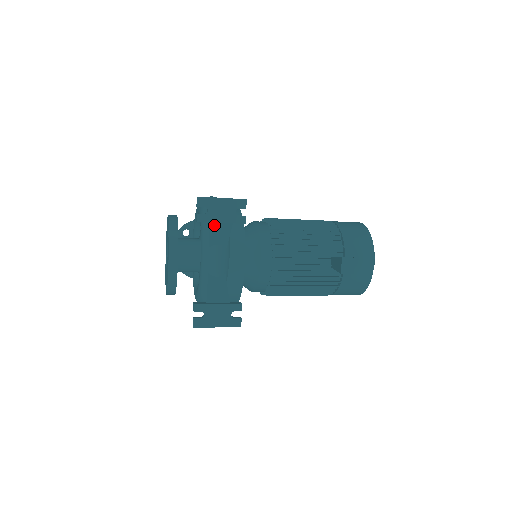
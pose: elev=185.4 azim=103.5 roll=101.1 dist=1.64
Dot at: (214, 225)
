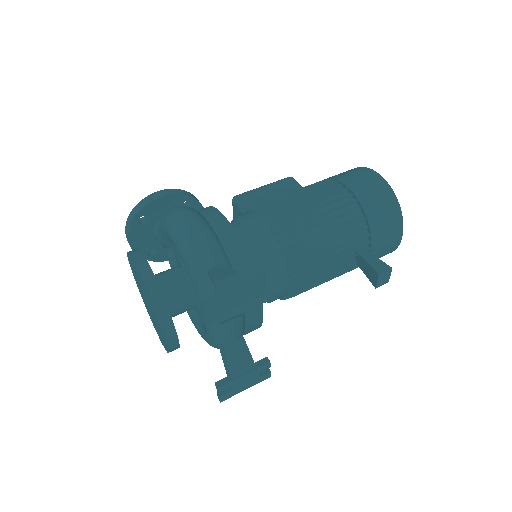
Dot at: (228, 317)
